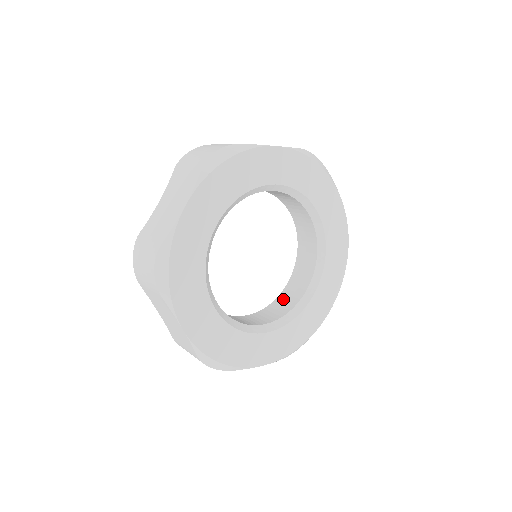
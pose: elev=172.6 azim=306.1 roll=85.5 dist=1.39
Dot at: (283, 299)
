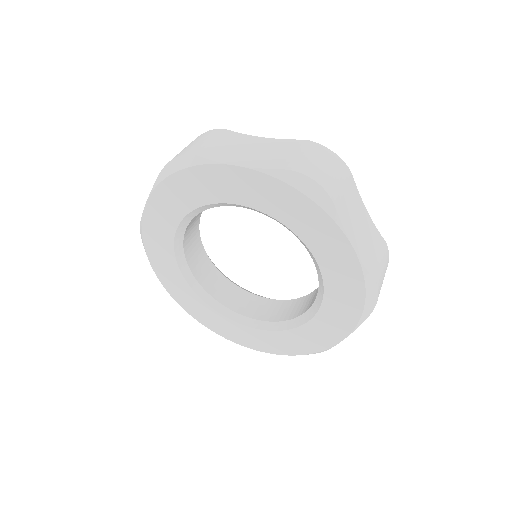
Dot at: (298, 304)
